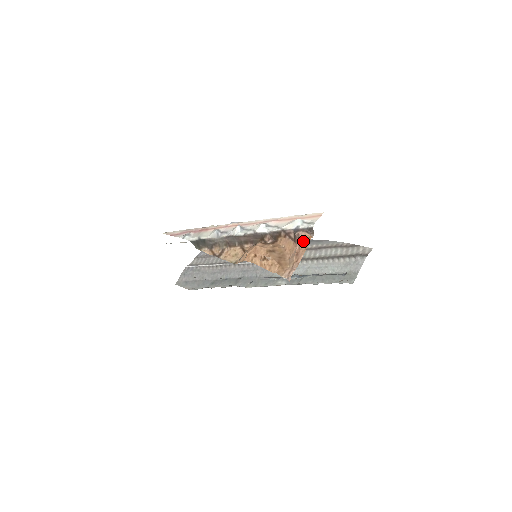
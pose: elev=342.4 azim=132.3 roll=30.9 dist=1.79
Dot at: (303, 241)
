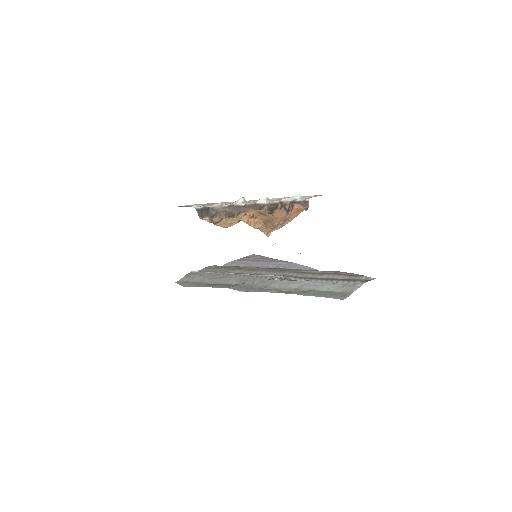
Dot at: (295, 211)
